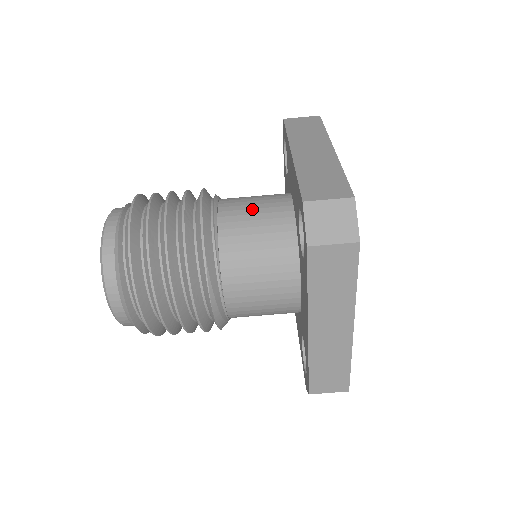
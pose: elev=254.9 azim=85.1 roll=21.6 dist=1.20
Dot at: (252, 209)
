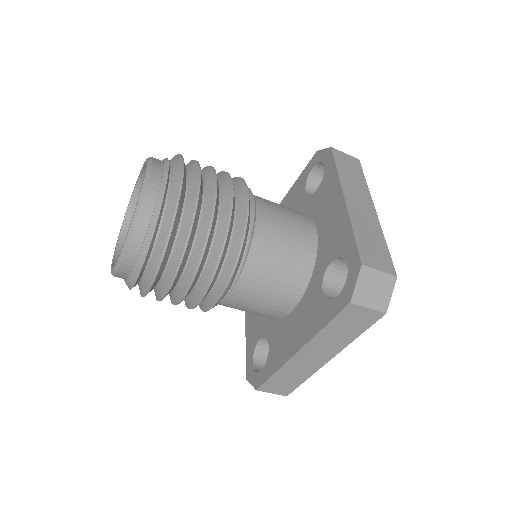
Dot at: (285, 224)
